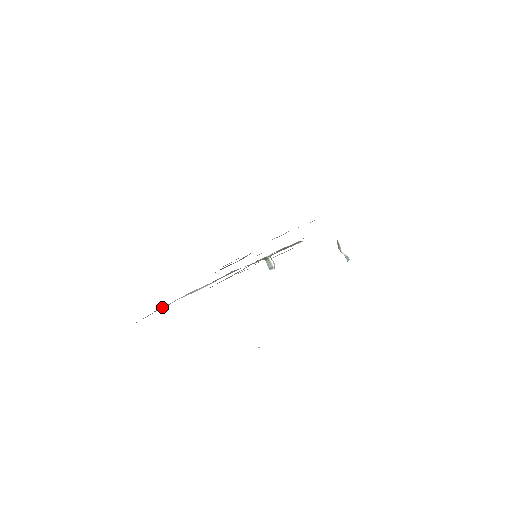
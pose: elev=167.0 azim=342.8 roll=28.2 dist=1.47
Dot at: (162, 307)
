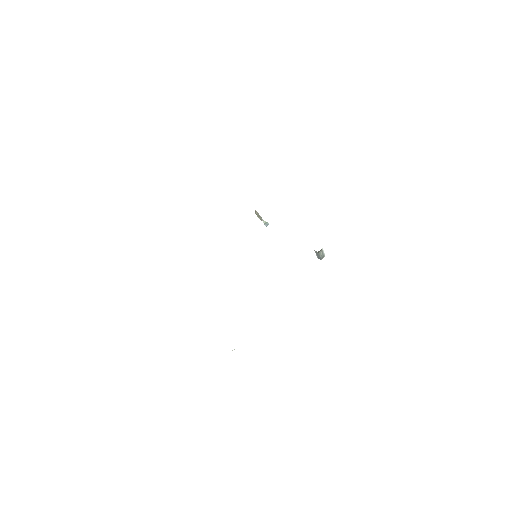
Dot at: occluded
